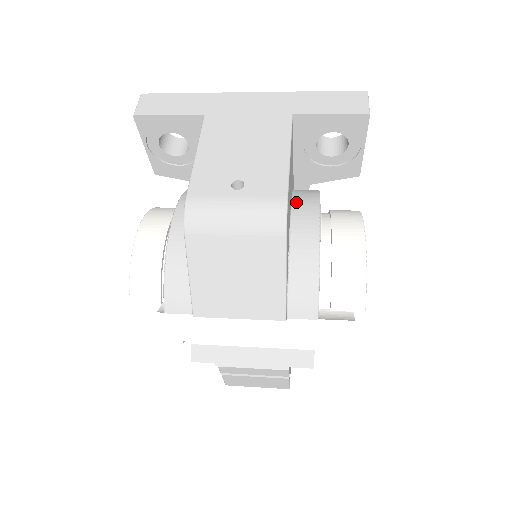
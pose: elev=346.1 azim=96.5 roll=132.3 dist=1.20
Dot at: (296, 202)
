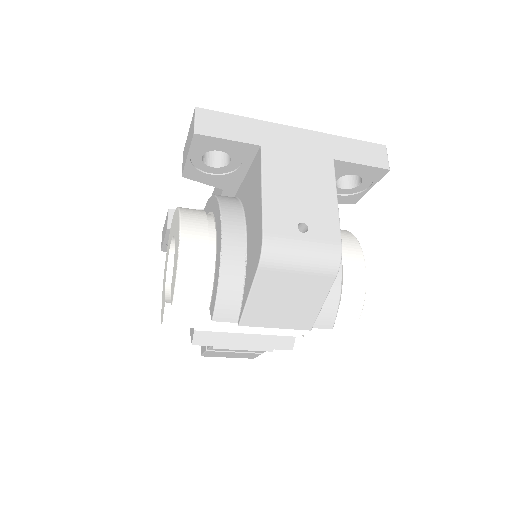
Dot at: occluded
